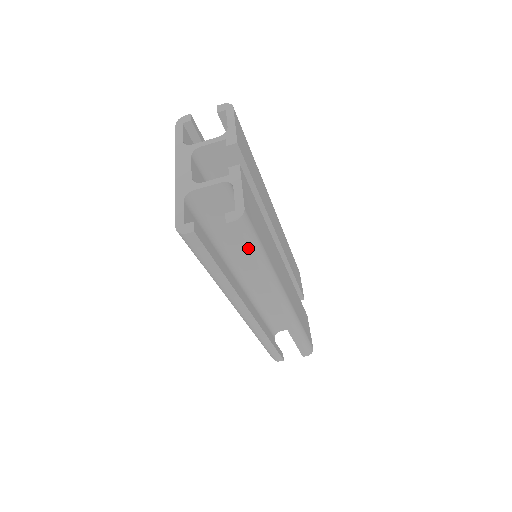
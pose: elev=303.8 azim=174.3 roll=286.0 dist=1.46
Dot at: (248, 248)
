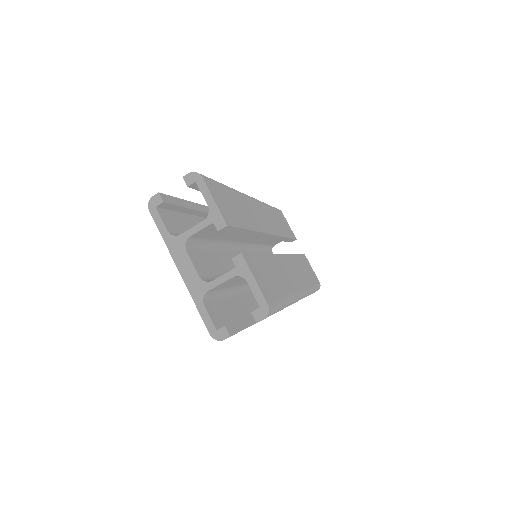
Dot at: occluded
